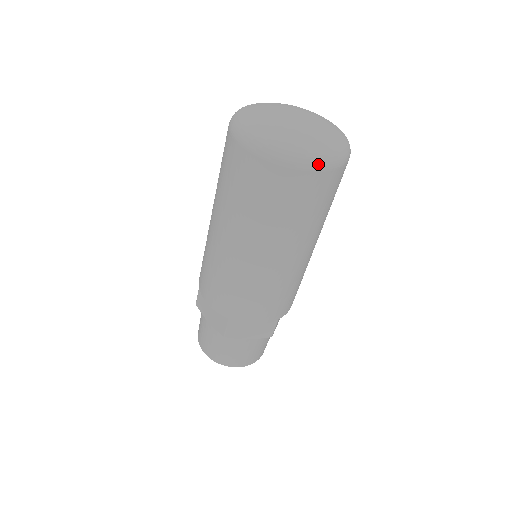
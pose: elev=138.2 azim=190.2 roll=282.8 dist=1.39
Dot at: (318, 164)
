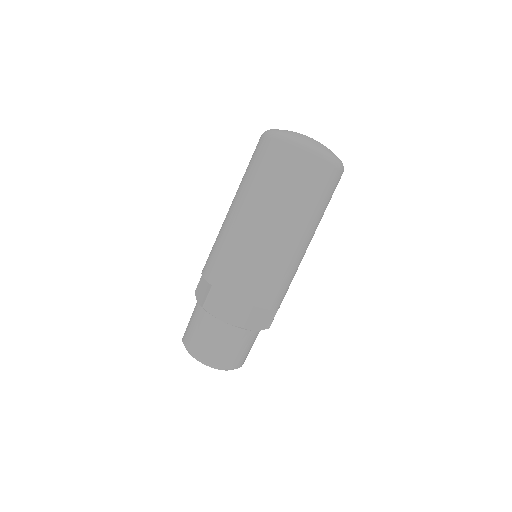
Dot at: (308, 147)
